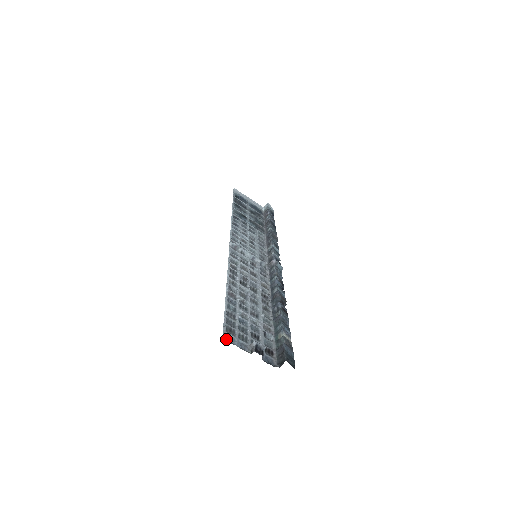
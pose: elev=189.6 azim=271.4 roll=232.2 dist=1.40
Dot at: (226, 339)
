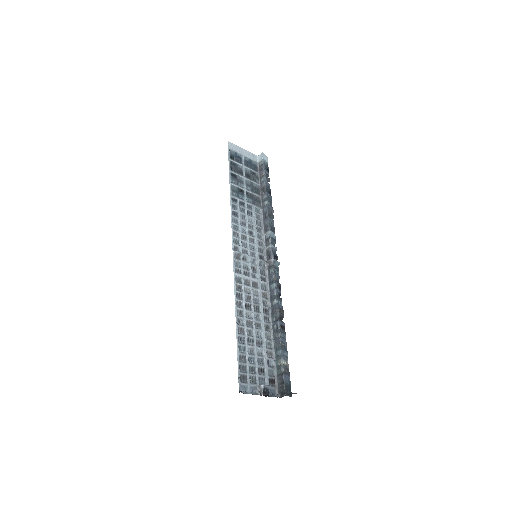
Dot at: (241, 390)
